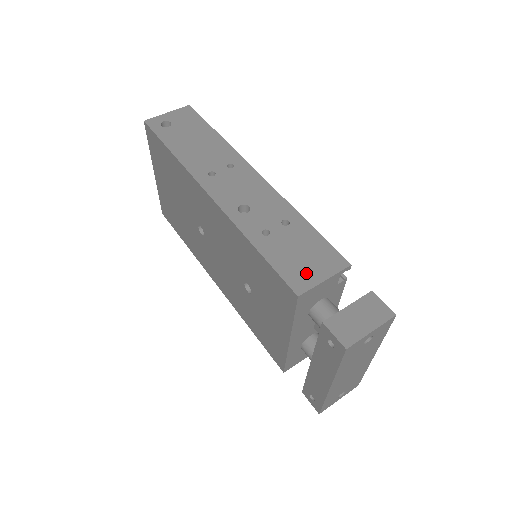
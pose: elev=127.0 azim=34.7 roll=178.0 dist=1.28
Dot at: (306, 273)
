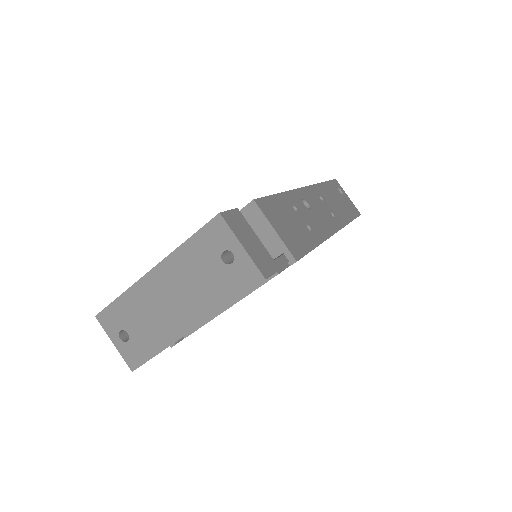
Dot at: (275, 218)
